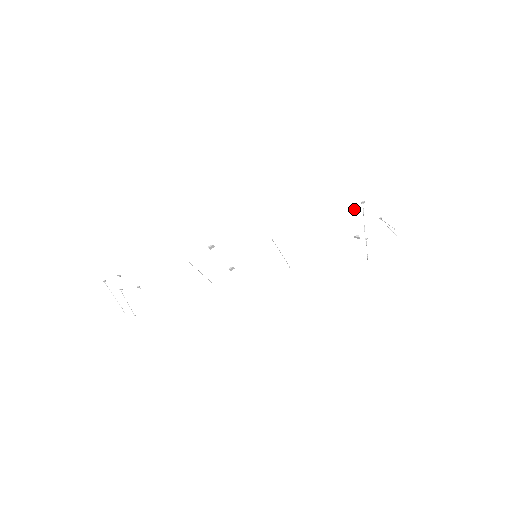
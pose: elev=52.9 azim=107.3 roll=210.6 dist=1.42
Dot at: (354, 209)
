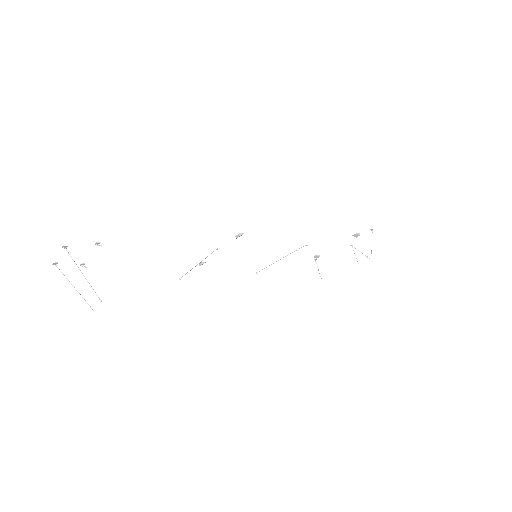
Dot at: (359, 233)
